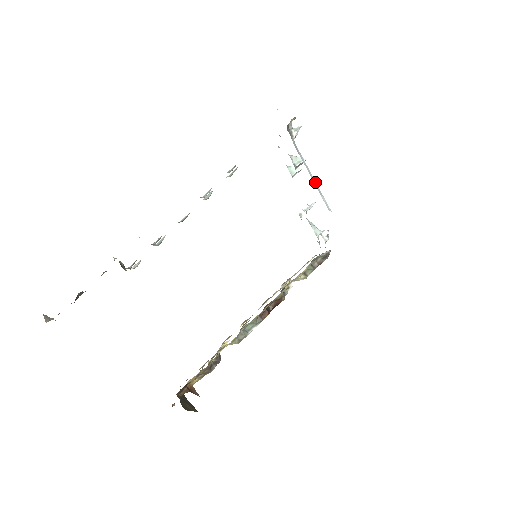
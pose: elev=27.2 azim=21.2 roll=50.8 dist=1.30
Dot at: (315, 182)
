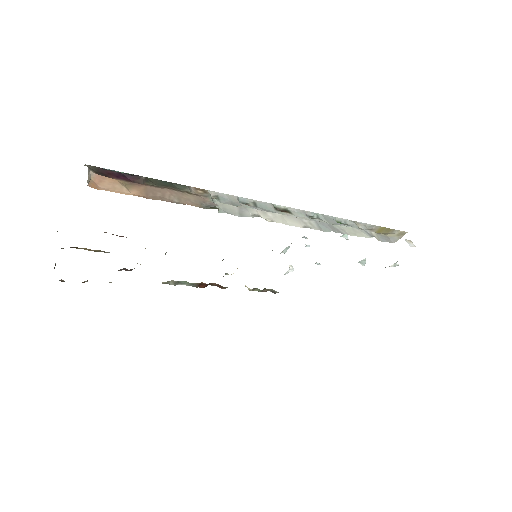
Dot at: occluded
